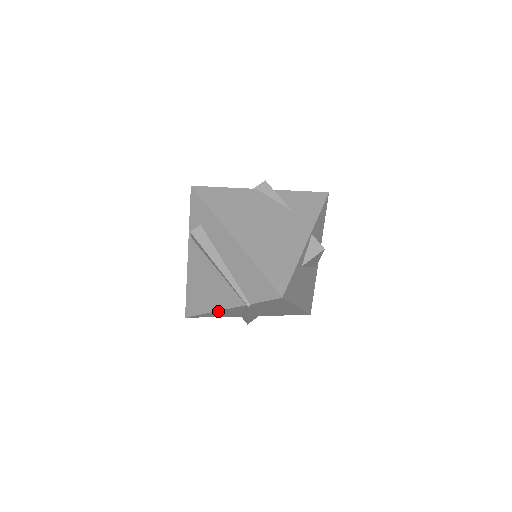
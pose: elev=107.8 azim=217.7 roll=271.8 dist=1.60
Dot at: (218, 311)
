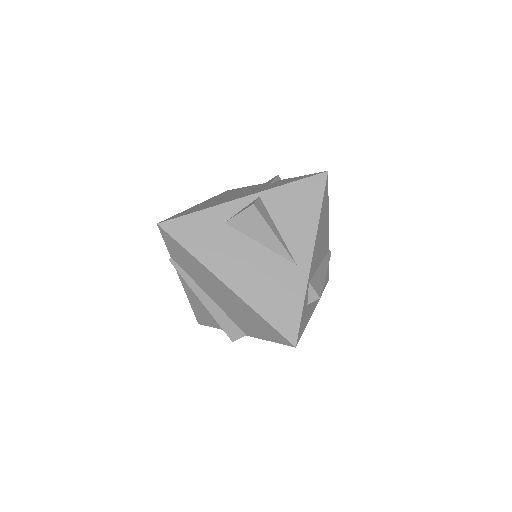
Dot at: (187, 293)
